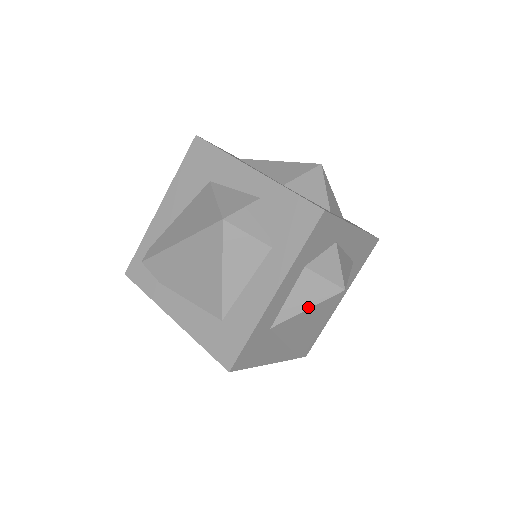
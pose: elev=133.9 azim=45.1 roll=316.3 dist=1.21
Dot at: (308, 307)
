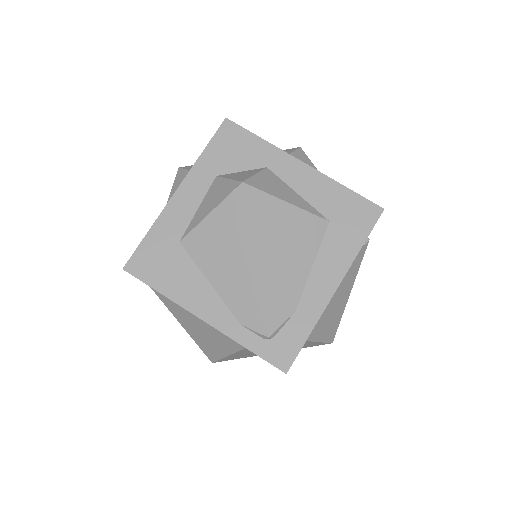
Dot at: (211, 210)
